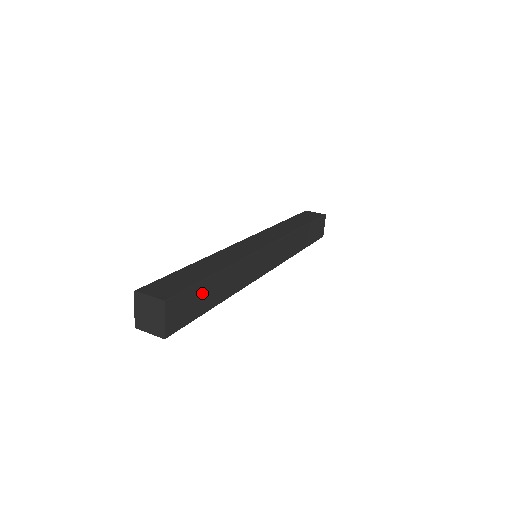
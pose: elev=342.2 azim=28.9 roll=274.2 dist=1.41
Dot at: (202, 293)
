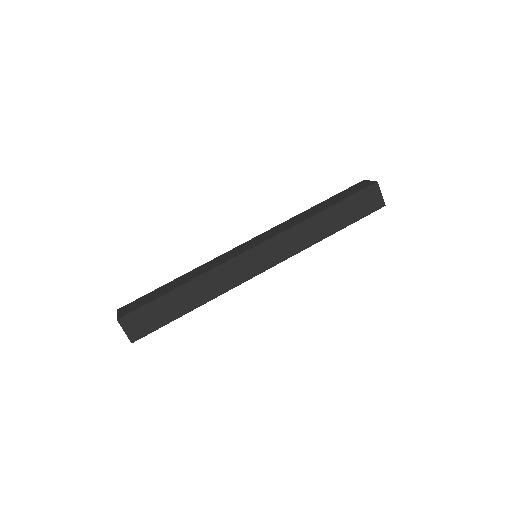
Dot at: (162, 307)
